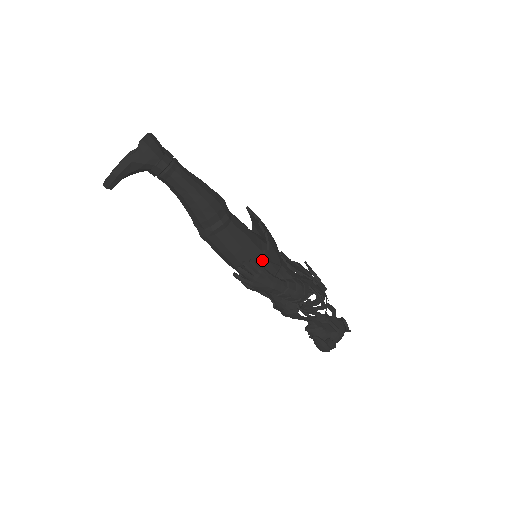
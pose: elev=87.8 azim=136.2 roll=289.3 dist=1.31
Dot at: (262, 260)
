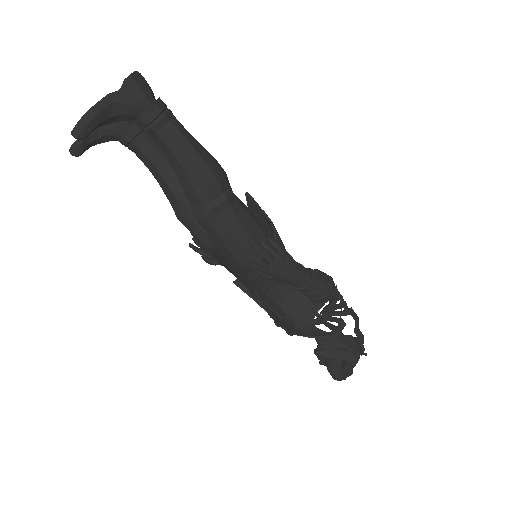
Dot at: occluded
